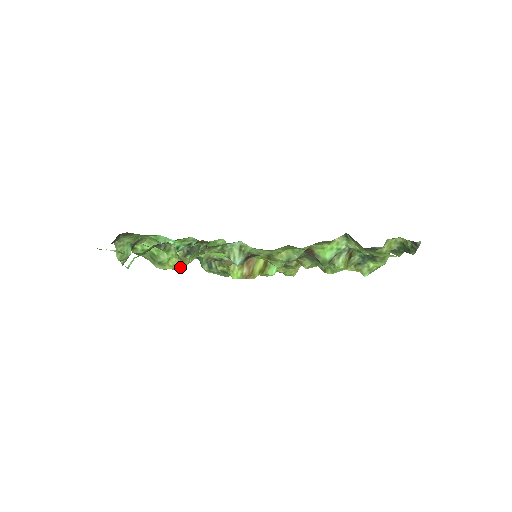
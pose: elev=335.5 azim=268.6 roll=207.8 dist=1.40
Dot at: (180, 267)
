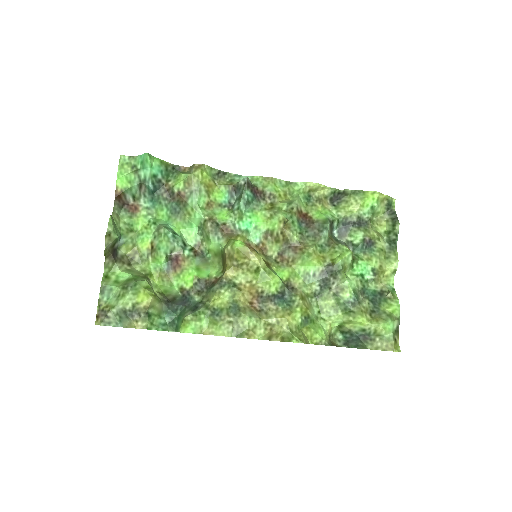
Dot at: (150, 326)
